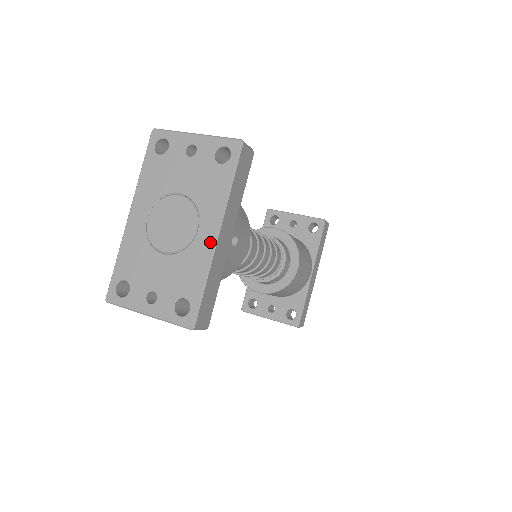
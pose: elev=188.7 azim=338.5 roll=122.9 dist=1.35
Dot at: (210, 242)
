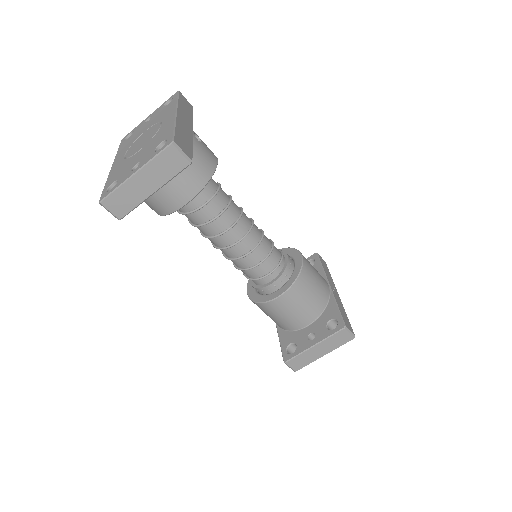
Dot at: (172, 118)
